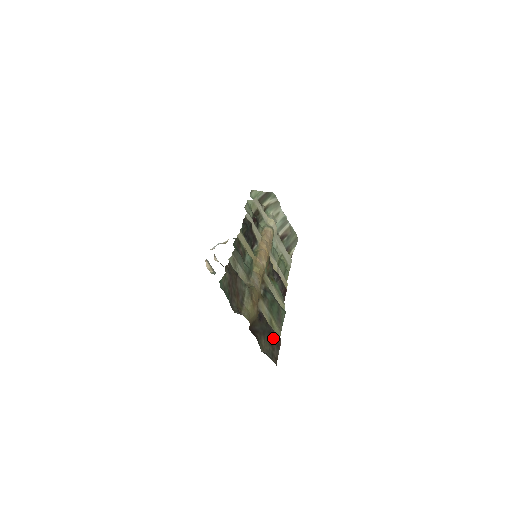
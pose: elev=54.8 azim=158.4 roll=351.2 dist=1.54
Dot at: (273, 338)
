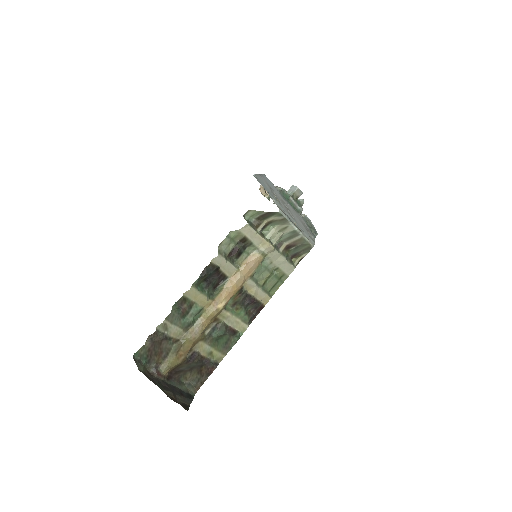
Dot at: (205, 368)
